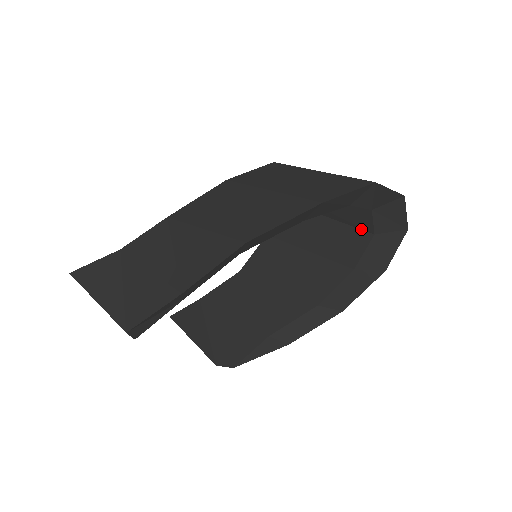
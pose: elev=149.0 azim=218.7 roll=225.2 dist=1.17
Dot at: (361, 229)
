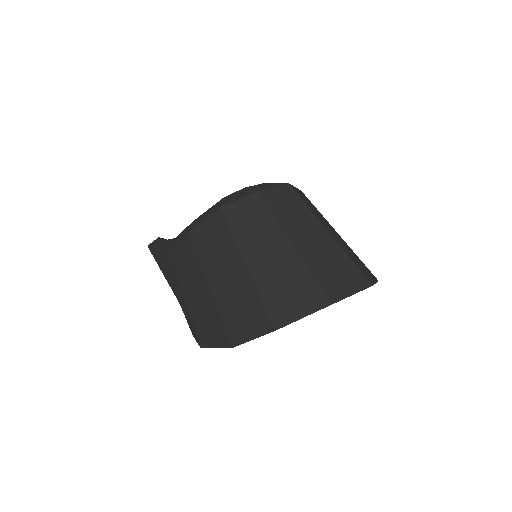
Dot at: occluded
